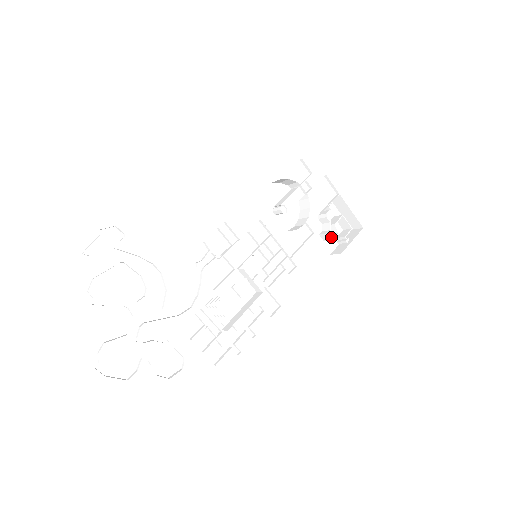
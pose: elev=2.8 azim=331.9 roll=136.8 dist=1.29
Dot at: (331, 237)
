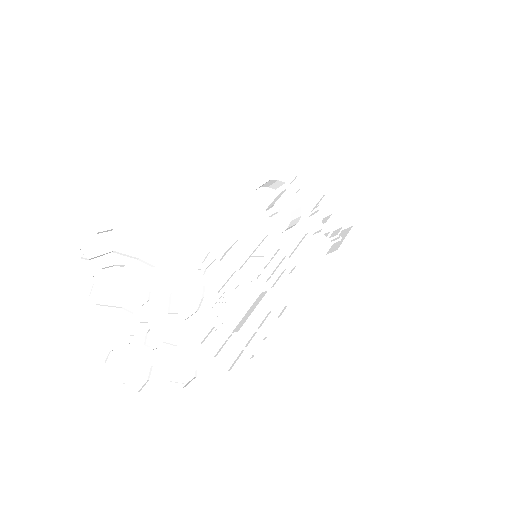
Dot at: (324, 236)
